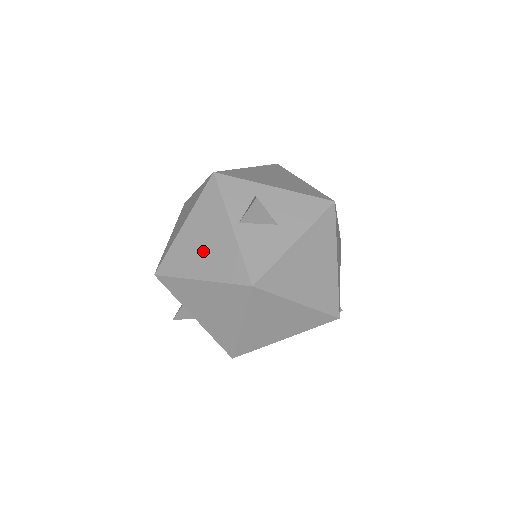
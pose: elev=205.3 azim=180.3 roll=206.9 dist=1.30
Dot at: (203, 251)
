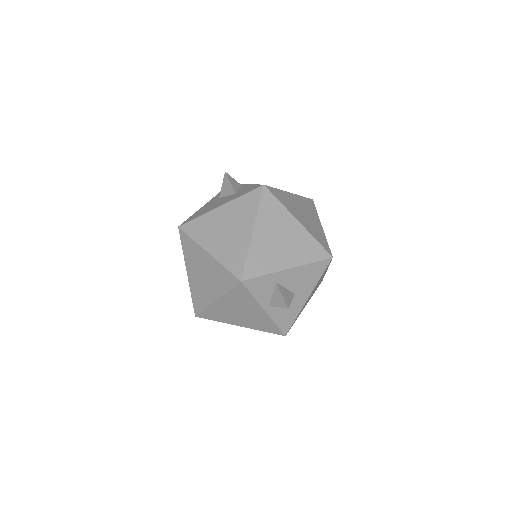
Dot at: (240, 316)
